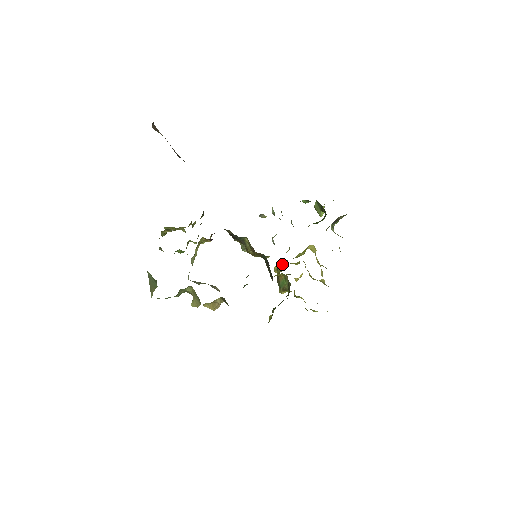
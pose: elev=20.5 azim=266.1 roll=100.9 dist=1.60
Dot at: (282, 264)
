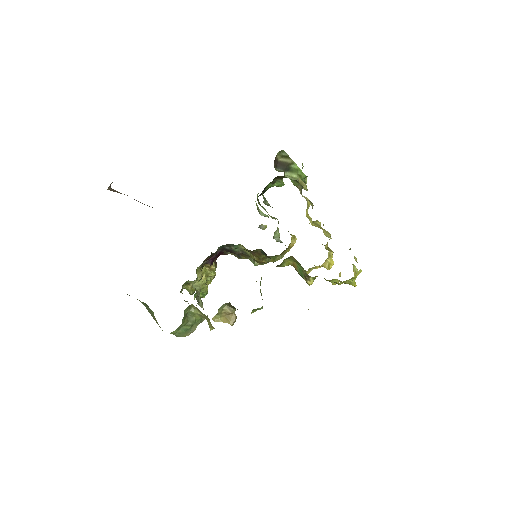
Dot at: occluded
